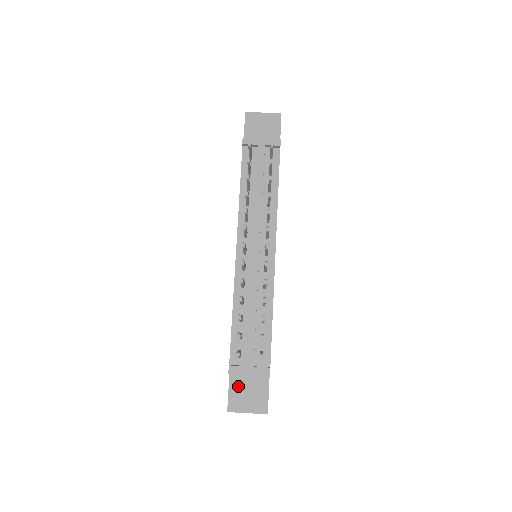
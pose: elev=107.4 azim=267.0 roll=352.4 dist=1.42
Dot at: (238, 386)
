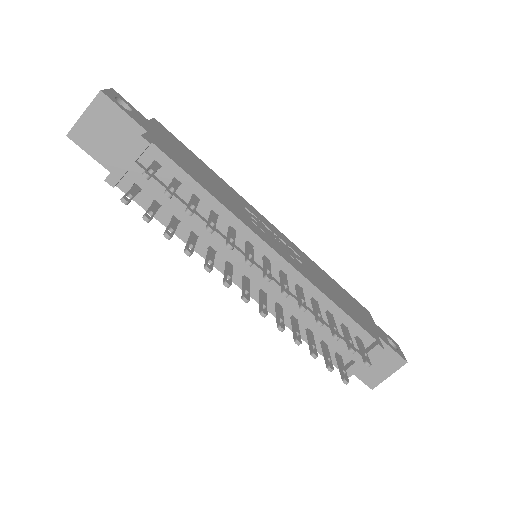
Dot at: (361, 368)
